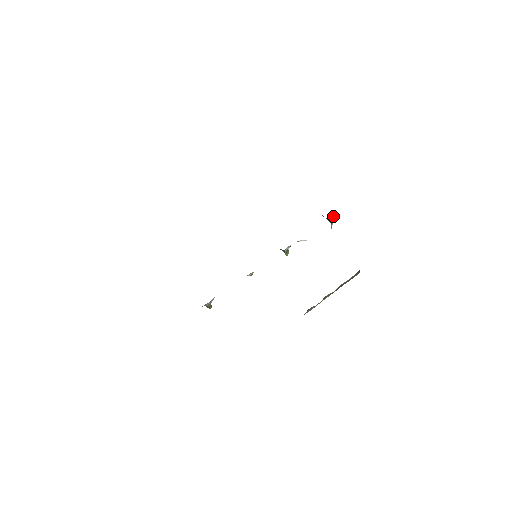
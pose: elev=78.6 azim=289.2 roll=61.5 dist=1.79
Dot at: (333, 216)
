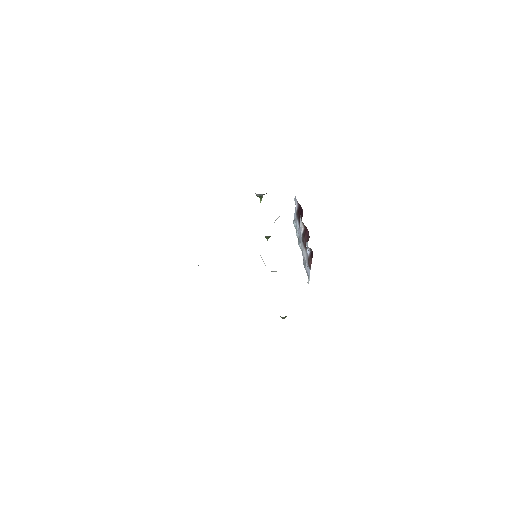
Dot at: occluded
